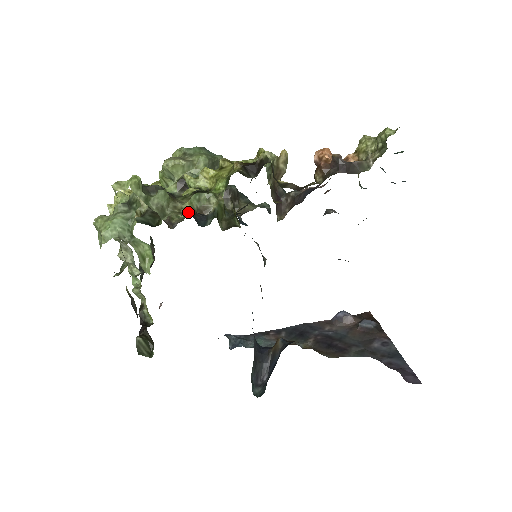
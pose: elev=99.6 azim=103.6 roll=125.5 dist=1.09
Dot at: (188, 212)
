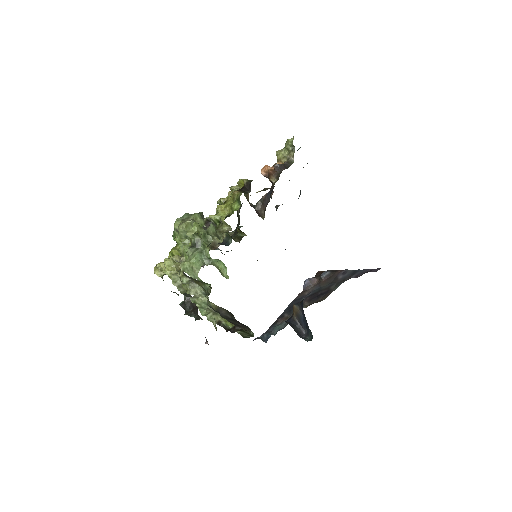
Dot at: (229, 230)
